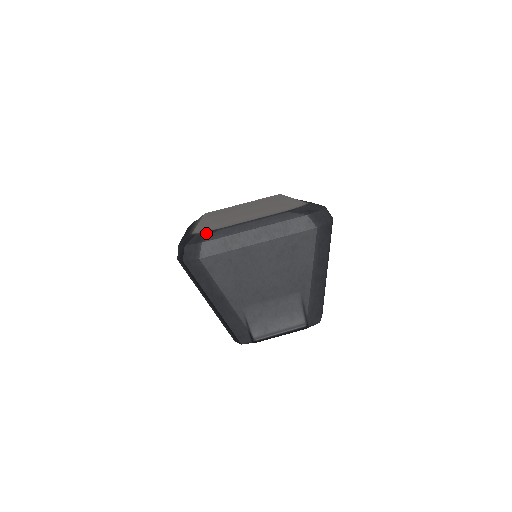
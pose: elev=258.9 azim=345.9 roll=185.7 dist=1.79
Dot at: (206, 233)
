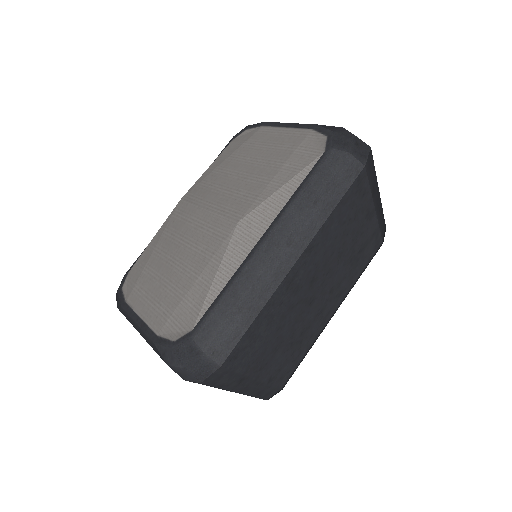
Dot at: (118, 300)
